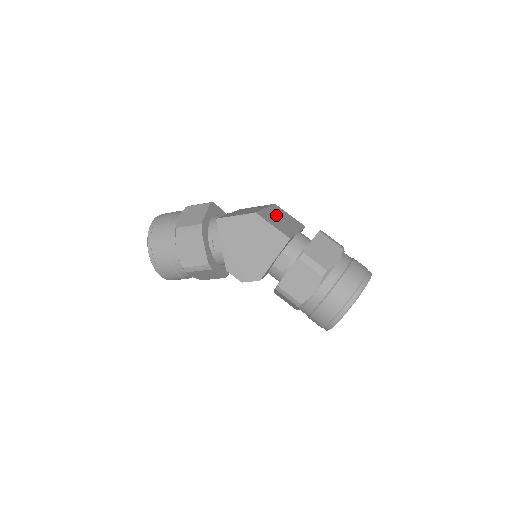
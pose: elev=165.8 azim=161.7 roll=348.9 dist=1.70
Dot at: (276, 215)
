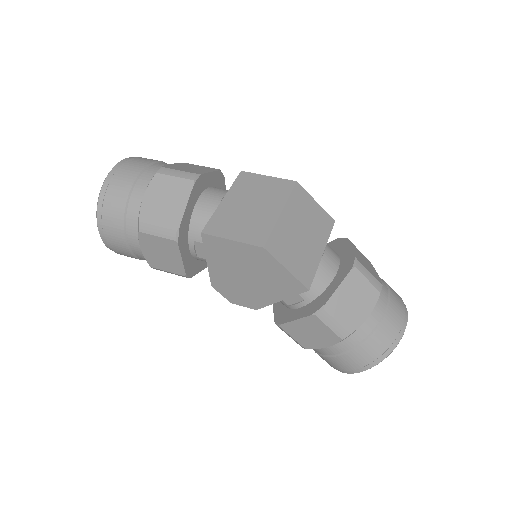
Dot at: (295, 224)
